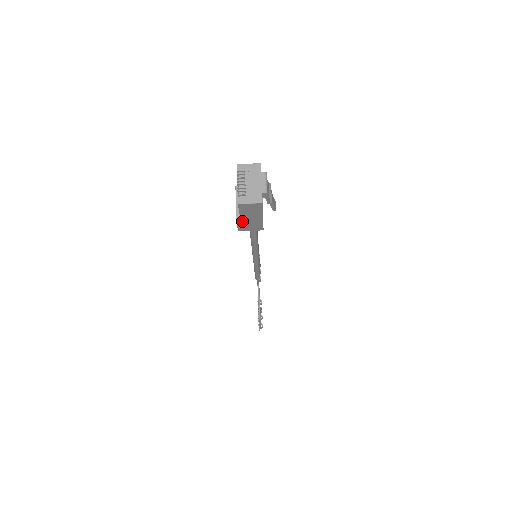
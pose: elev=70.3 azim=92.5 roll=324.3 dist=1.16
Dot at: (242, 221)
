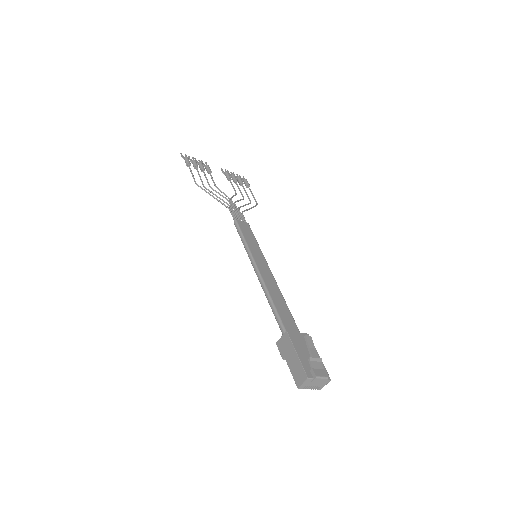
Dot at: occluded
